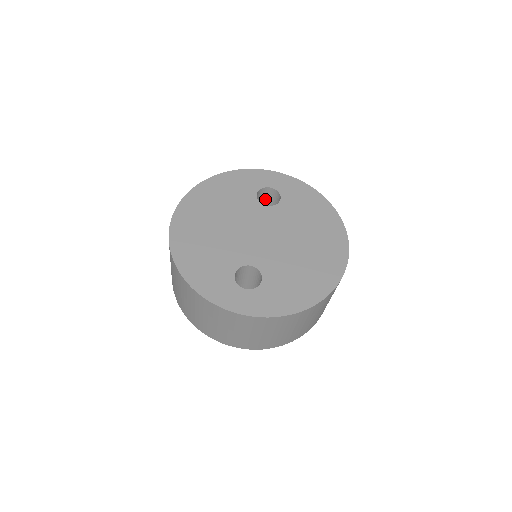
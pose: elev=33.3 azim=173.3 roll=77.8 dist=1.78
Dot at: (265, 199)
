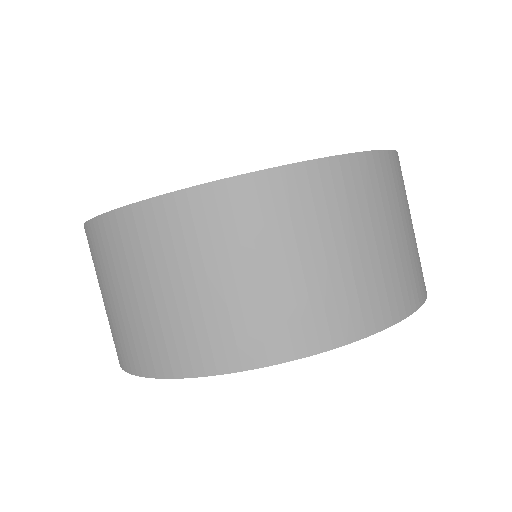
Dot at: occluded
